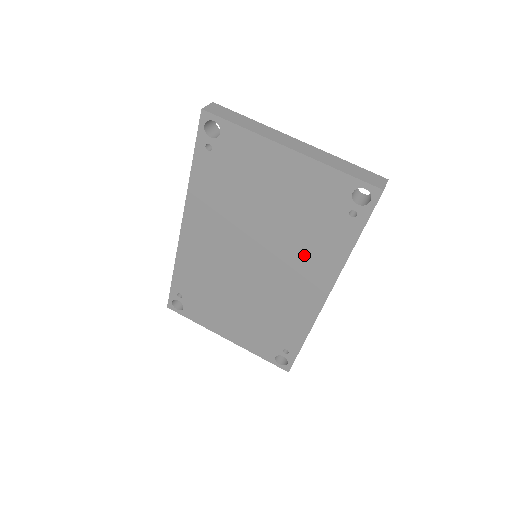
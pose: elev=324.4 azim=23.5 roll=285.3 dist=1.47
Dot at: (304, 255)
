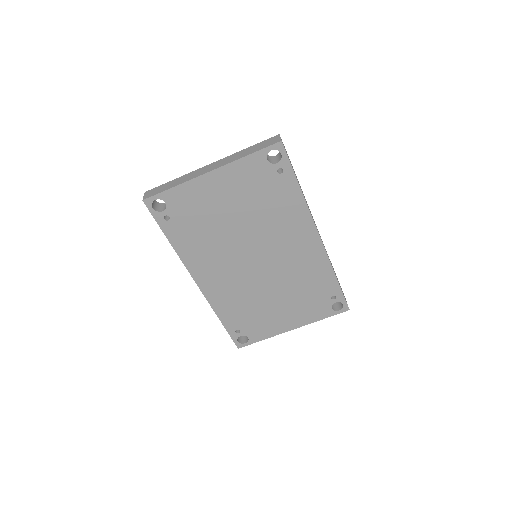
Dot at: (280, 224)
